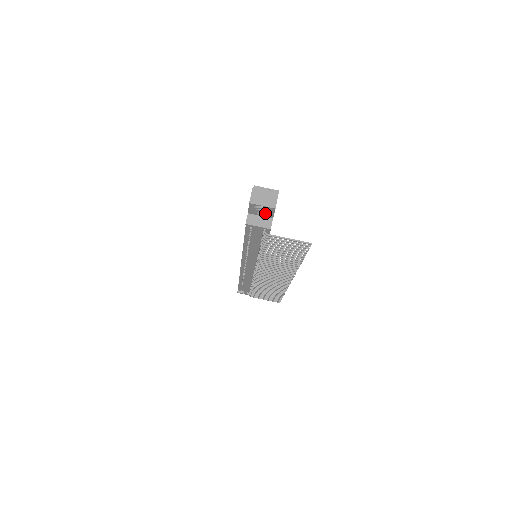
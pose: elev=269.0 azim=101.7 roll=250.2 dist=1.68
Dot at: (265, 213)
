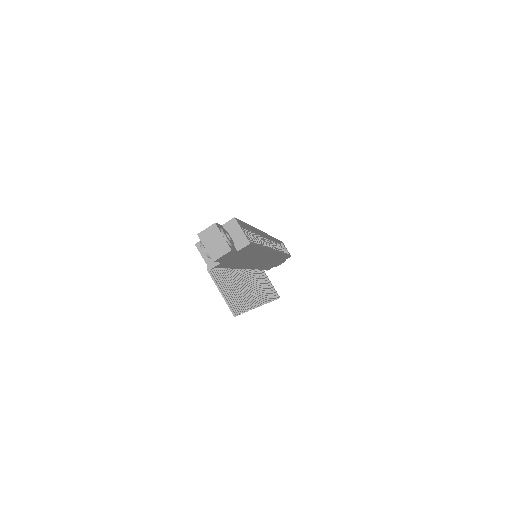
Dot at: (207, 255)
